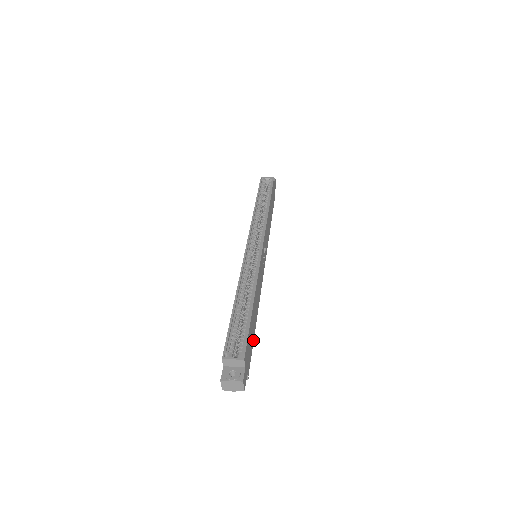
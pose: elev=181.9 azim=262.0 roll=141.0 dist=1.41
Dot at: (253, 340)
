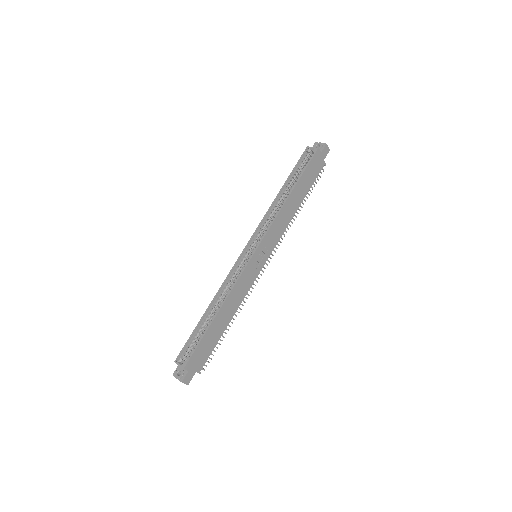
Dot at: (217, 342)
